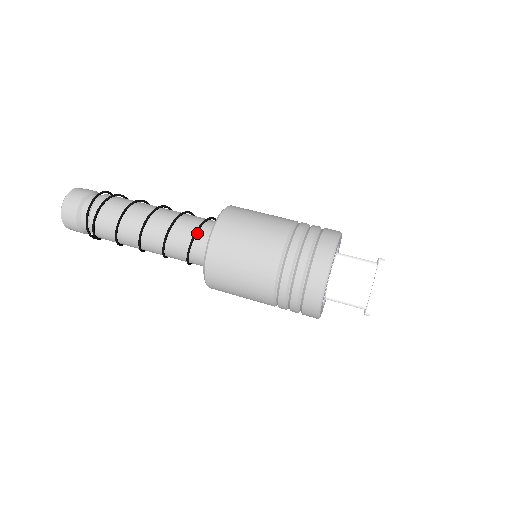
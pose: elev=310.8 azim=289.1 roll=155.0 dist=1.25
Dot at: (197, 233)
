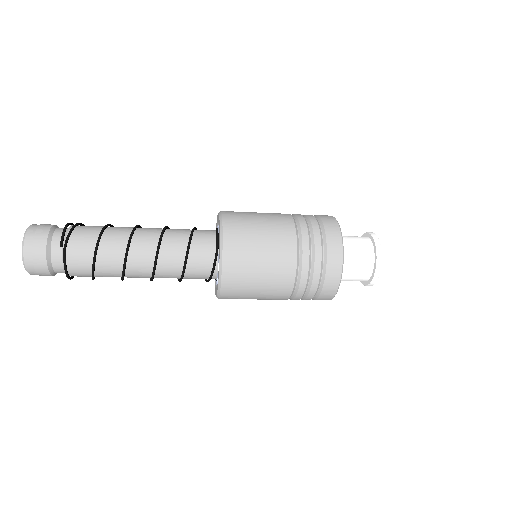
Dot at: occluded
